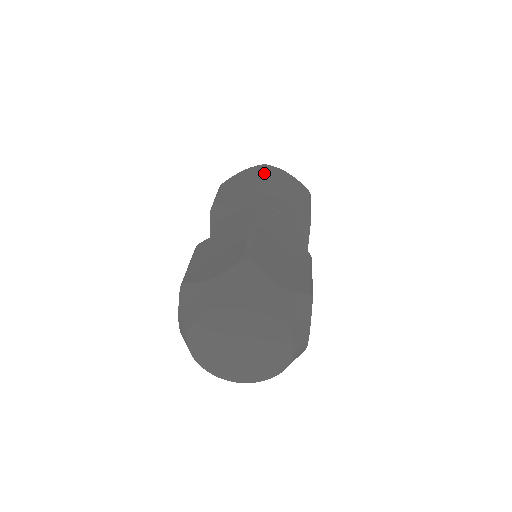
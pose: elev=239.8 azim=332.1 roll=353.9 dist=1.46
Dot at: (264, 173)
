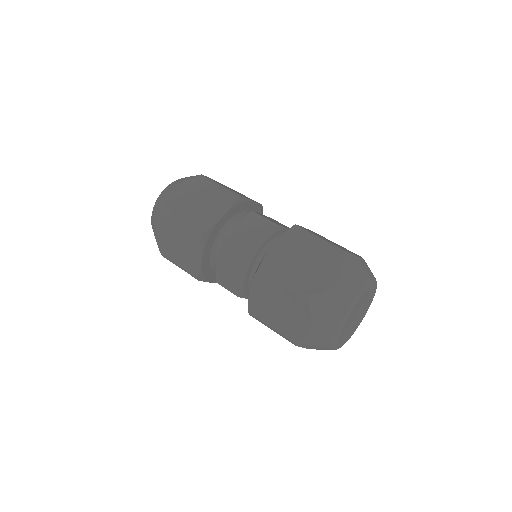
Dot at: (216, 184)
